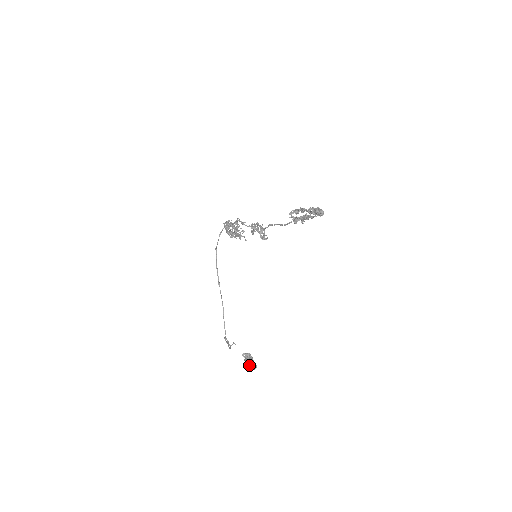
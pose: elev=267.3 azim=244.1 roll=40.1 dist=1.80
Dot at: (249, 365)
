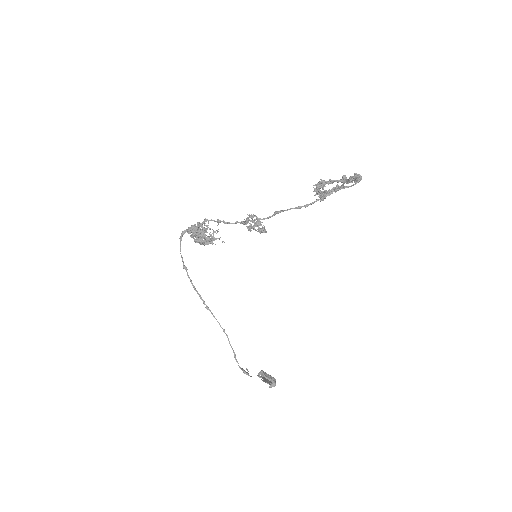
Dot at: (270, 383)
